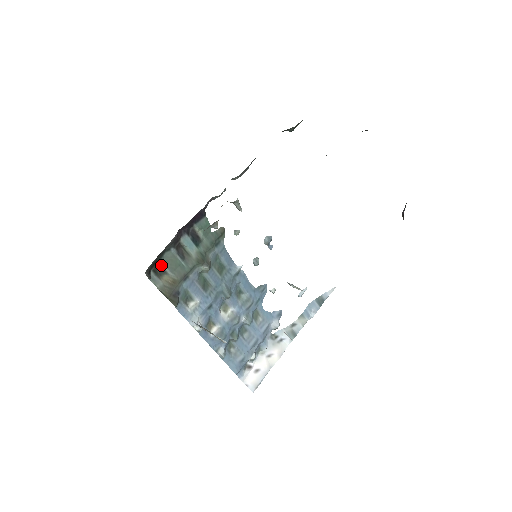
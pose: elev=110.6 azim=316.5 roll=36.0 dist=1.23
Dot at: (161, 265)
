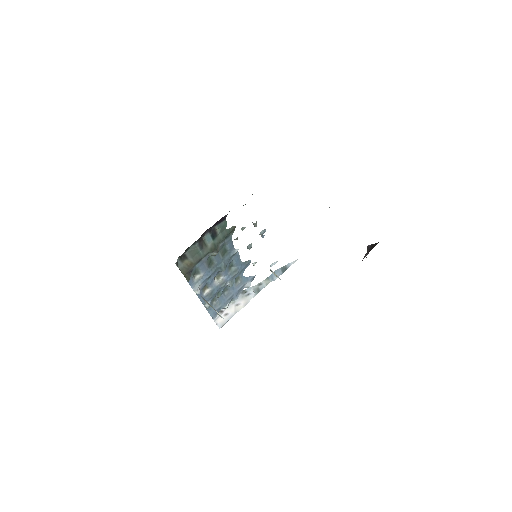
Dot at: (186, 254)
